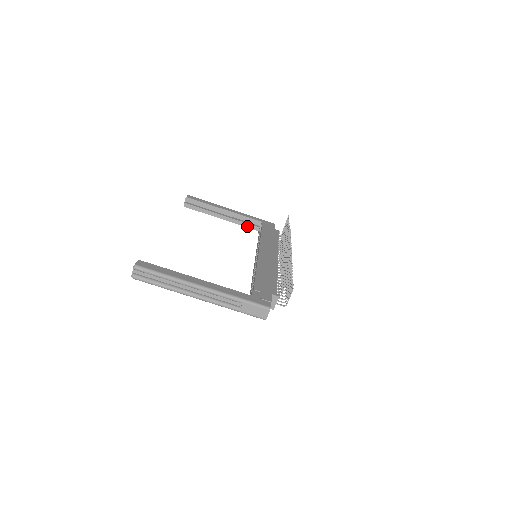
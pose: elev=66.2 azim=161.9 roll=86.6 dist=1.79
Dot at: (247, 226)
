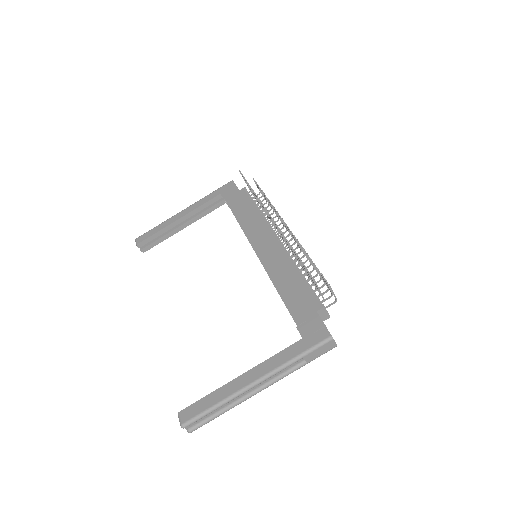
Dot at: (212, 210)
